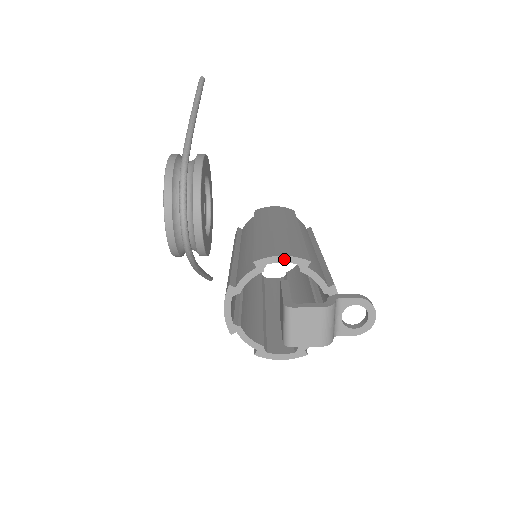
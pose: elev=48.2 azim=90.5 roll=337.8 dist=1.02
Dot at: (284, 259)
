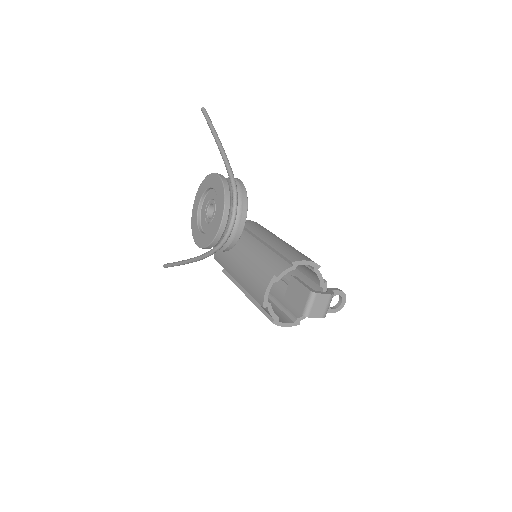
Dot at: (308, 263)
